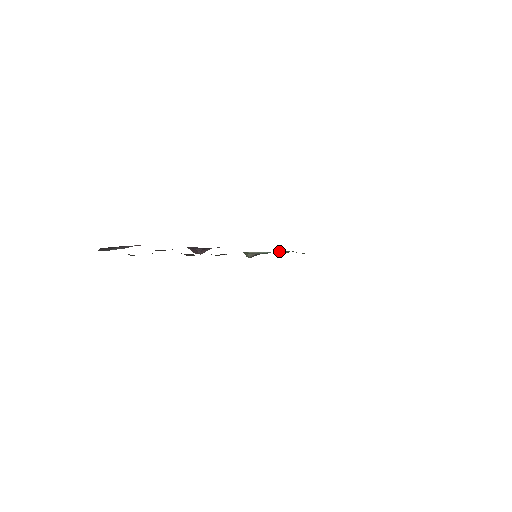
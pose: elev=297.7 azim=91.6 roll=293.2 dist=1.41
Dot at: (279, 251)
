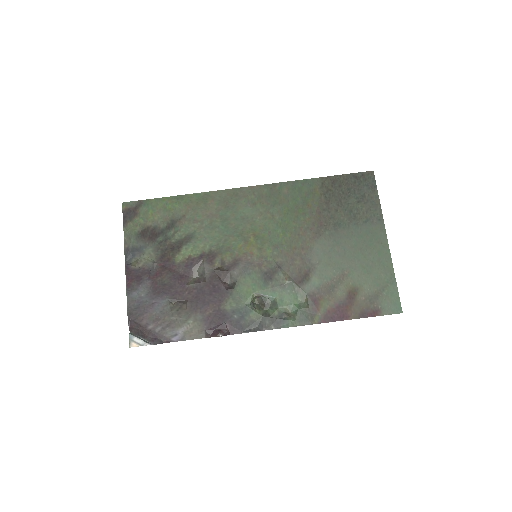
Dot at: (283, 308)
